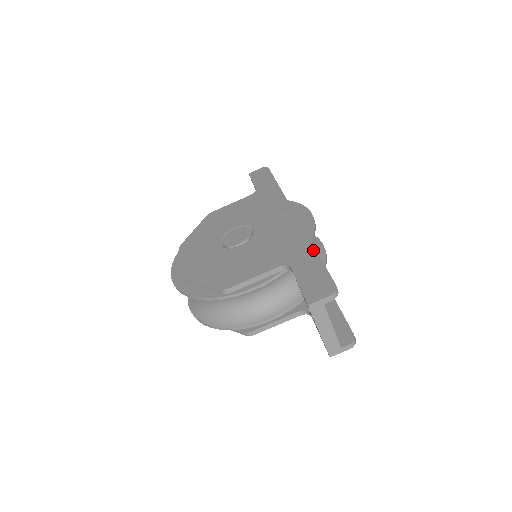
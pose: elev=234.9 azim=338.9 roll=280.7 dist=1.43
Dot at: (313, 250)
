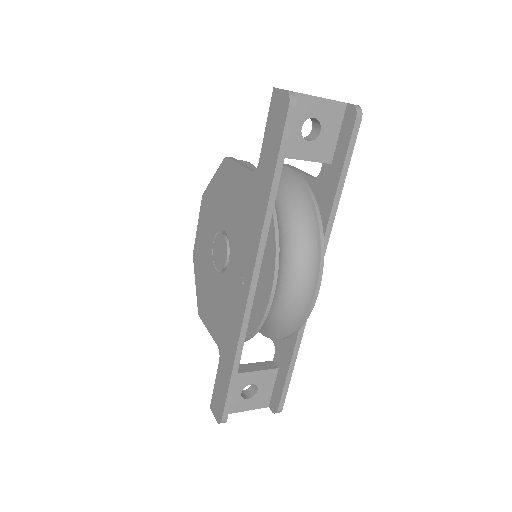
Dot at: (231, 366)
